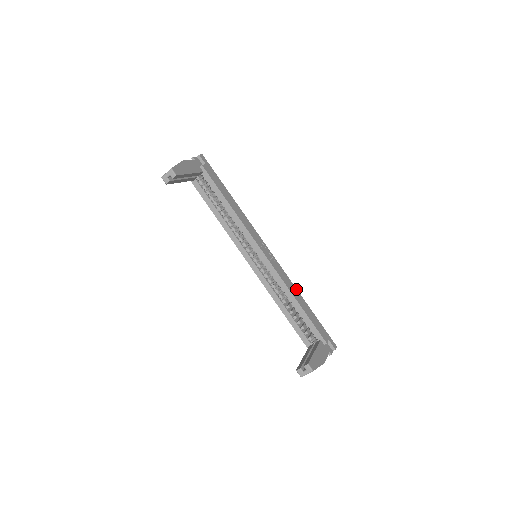
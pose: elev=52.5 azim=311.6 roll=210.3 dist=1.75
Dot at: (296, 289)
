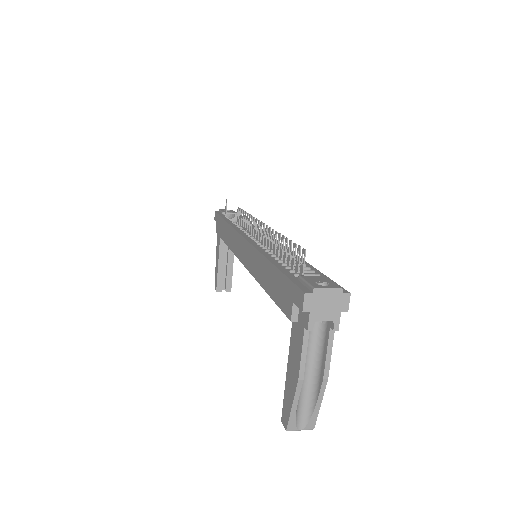
Dot at: occluded
